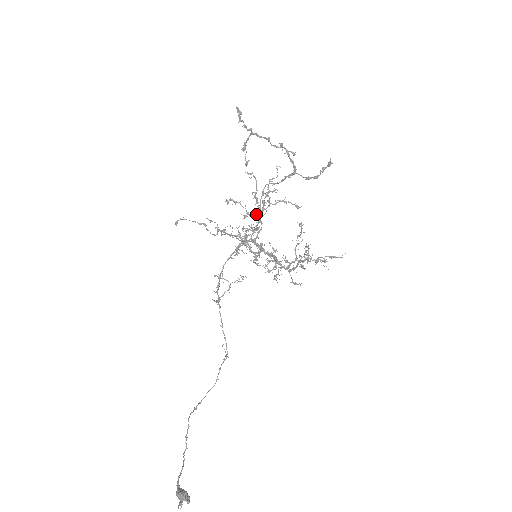
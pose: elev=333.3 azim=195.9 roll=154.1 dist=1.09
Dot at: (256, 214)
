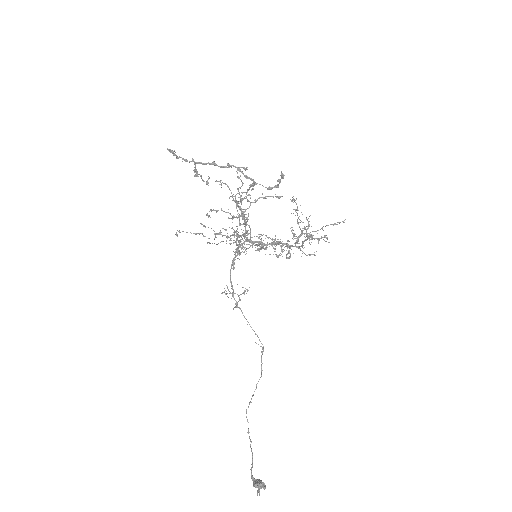
Dot at: occluded
